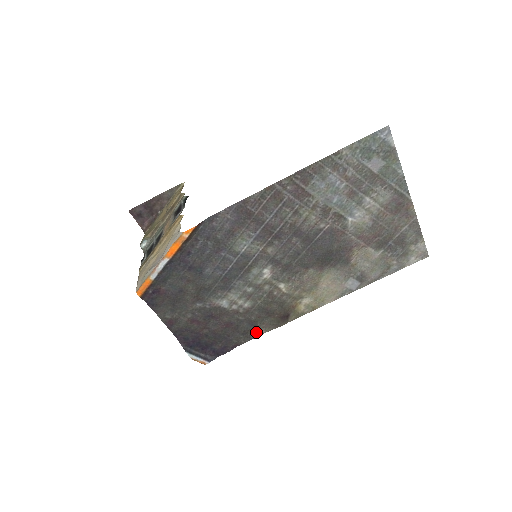
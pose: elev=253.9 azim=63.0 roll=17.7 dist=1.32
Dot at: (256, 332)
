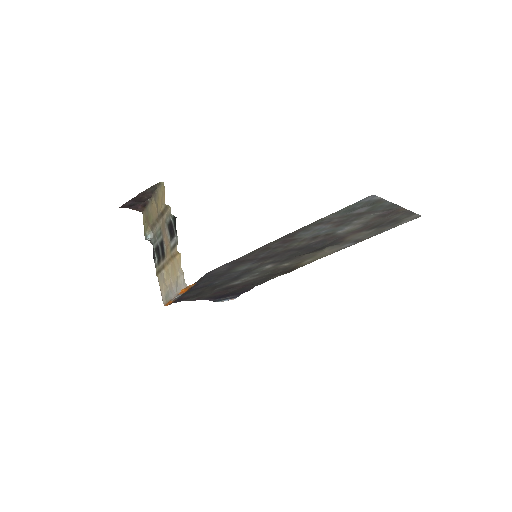
Dot at: (269, 279)
